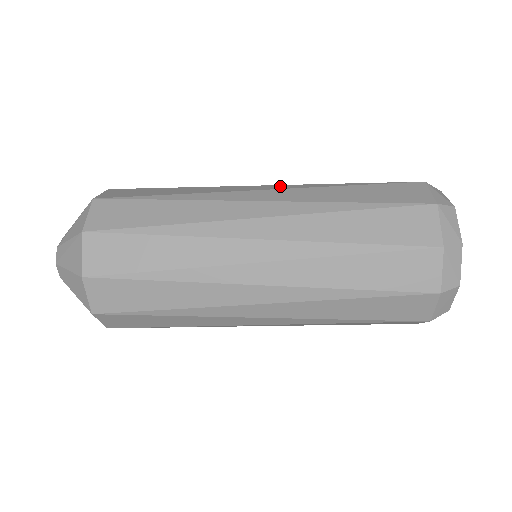
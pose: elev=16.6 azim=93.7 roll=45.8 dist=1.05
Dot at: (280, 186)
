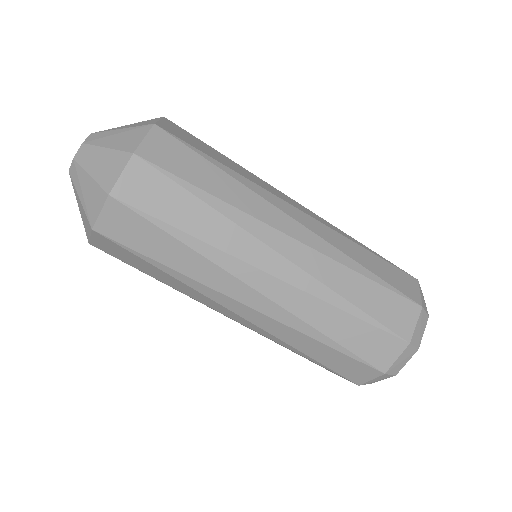
Dot at: occluded
